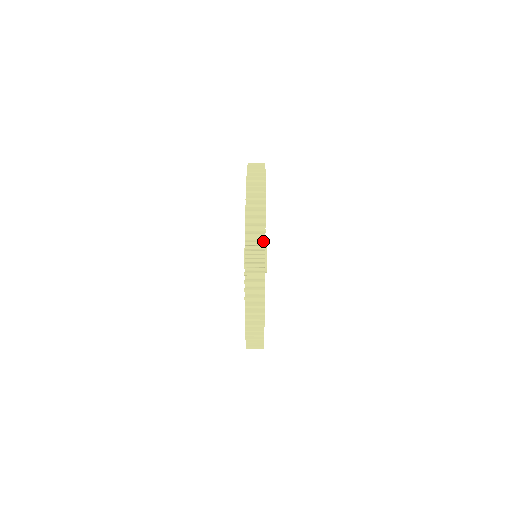
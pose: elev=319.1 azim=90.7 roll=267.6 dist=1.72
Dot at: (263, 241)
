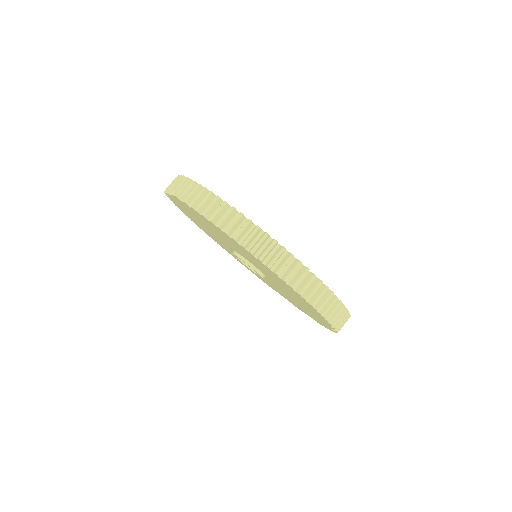
Dot at: occluded
